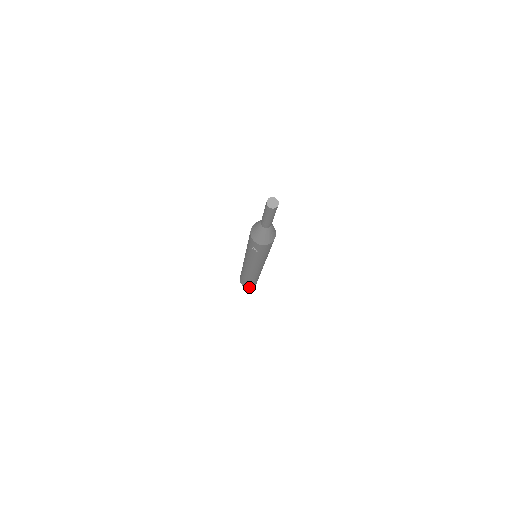
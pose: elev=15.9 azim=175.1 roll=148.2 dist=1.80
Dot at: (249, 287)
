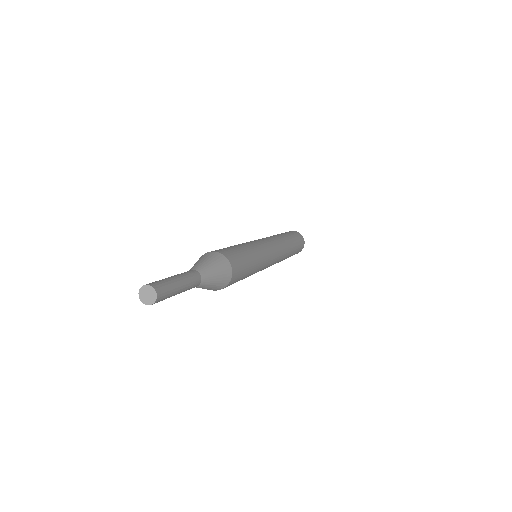
Dot at: occluded
